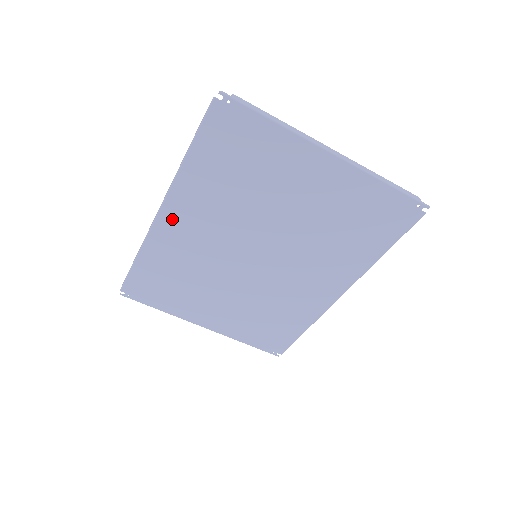
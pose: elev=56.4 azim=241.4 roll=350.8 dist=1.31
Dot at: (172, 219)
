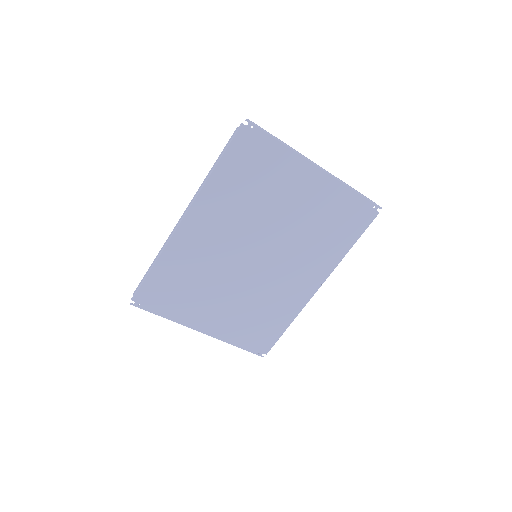
Dot at: (193, 225)
